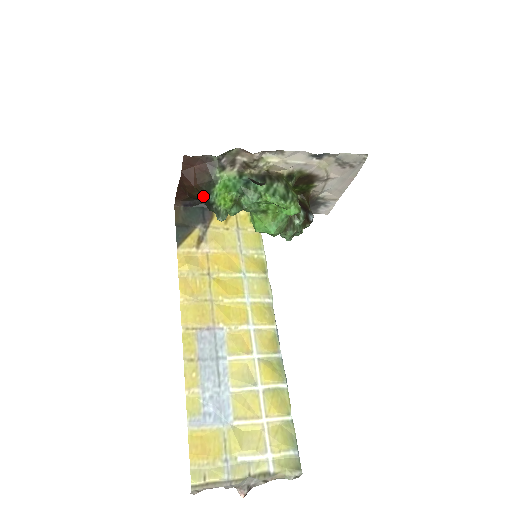
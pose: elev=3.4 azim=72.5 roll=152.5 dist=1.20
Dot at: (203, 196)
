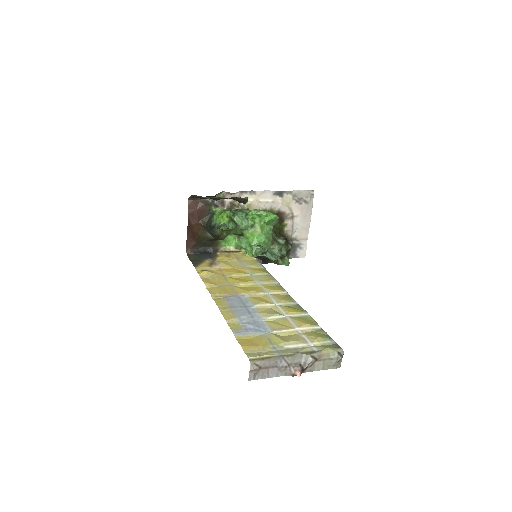
Dot at: (207, 227)
